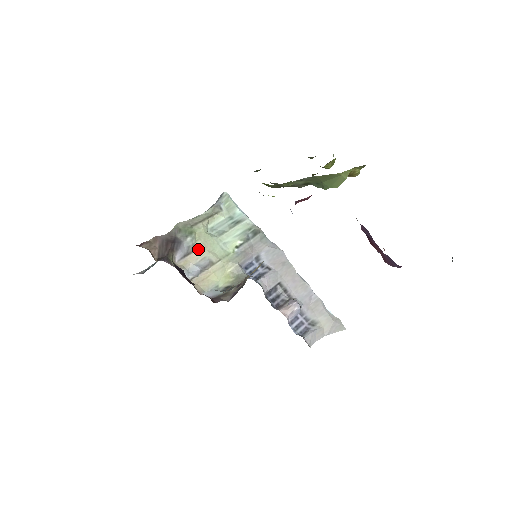
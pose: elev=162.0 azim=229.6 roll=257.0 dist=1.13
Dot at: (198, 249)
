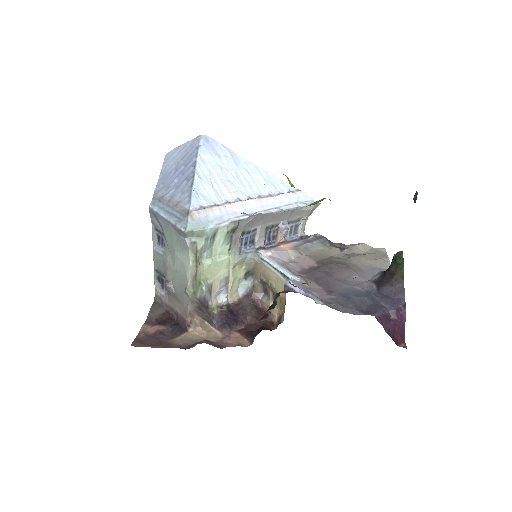
Dot at: (212, 283)
